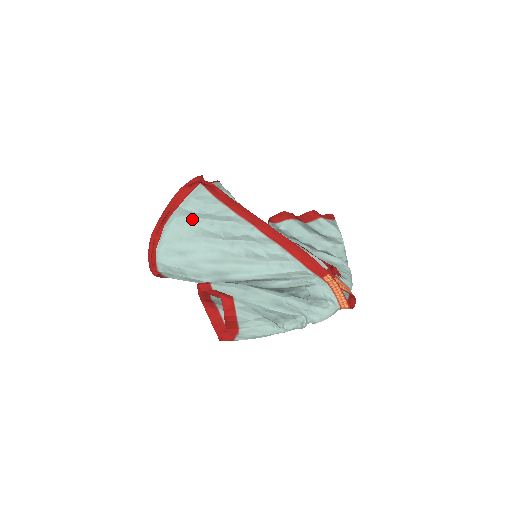
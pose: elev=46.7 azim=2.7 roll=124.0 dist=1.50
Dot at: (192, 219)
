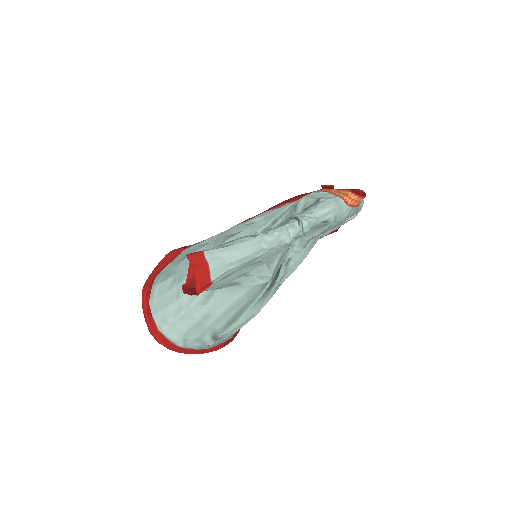
Dot at: (180, 257)
